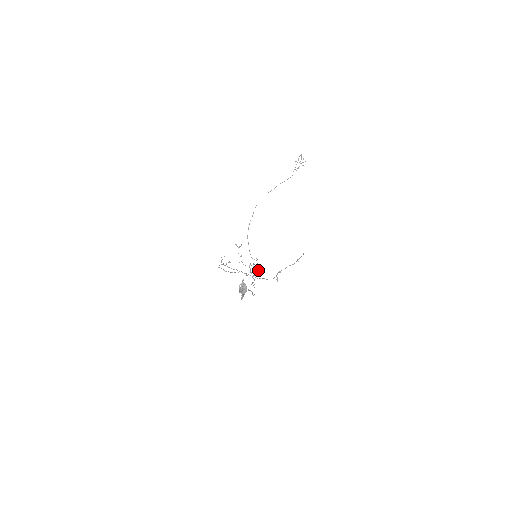
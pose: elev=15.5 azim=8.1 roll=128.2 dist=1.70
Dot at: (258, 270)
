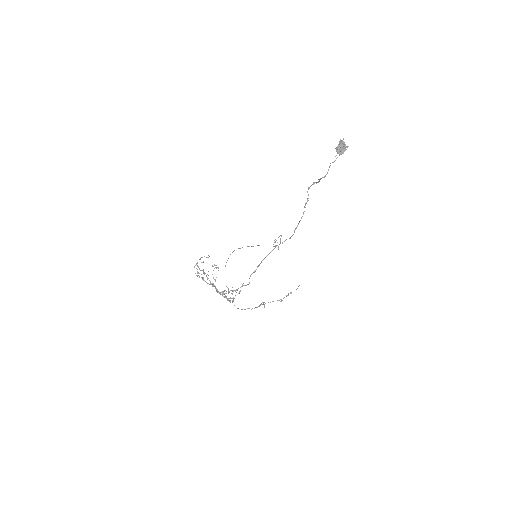
Dot at: (232, 300)
